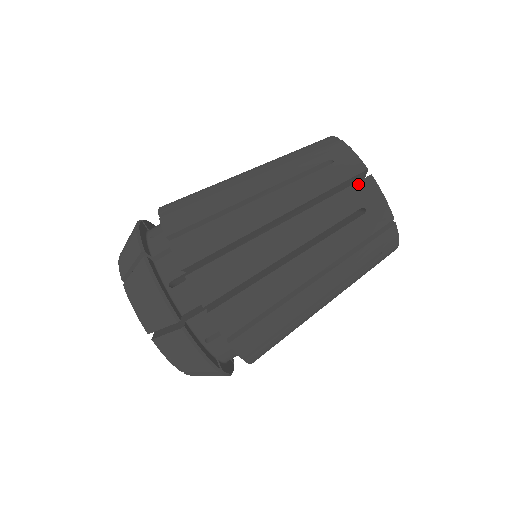
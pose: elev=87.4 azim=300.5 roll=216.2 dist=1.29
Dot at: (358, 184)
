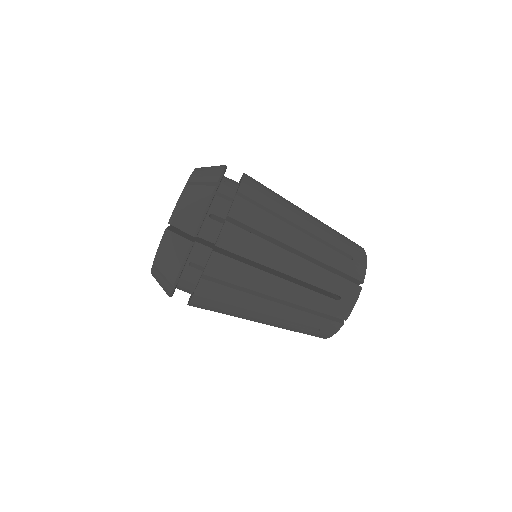
Dot at: (332, 322)
